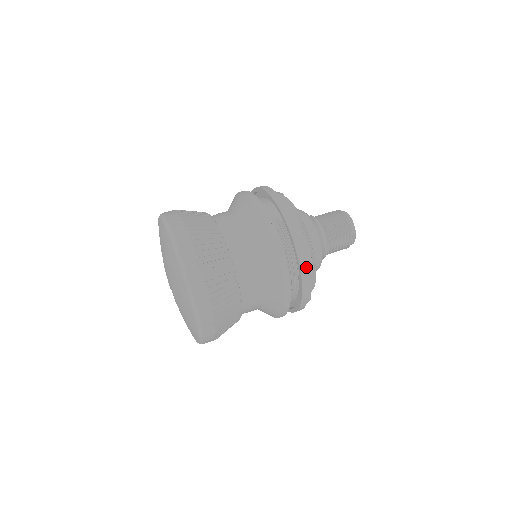
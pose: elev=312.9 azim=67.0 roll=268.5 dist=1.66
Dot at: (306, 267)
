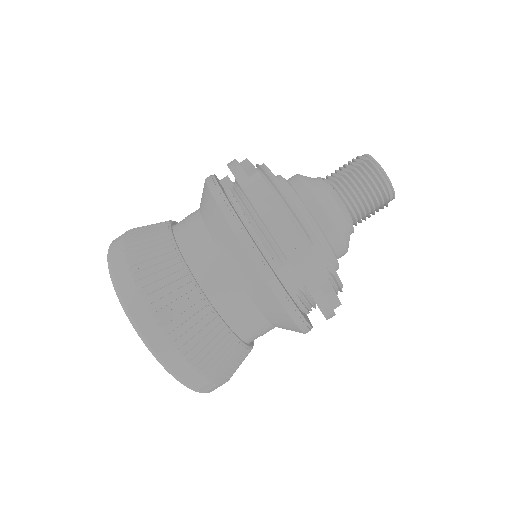
Dot at: occluded
